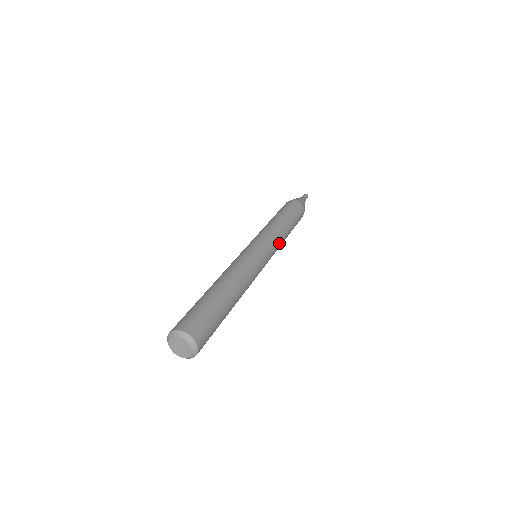
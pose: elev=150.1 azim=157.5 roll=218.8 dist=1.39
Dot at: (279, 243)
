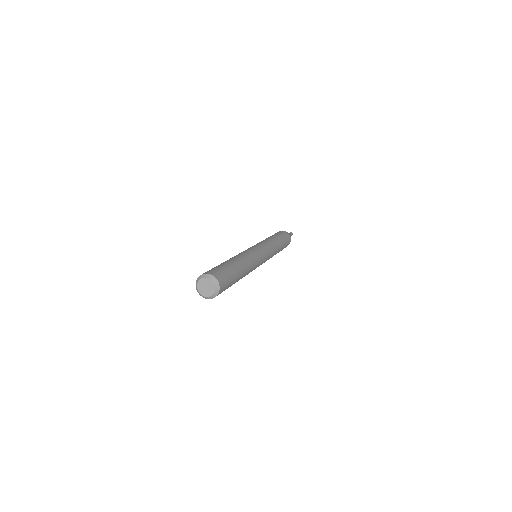
Dot at: (271, 246)
